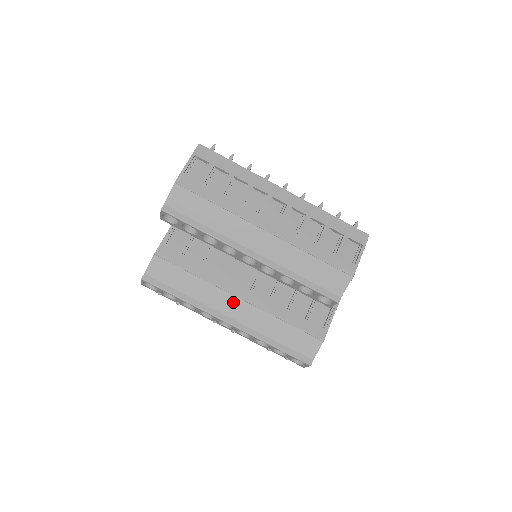
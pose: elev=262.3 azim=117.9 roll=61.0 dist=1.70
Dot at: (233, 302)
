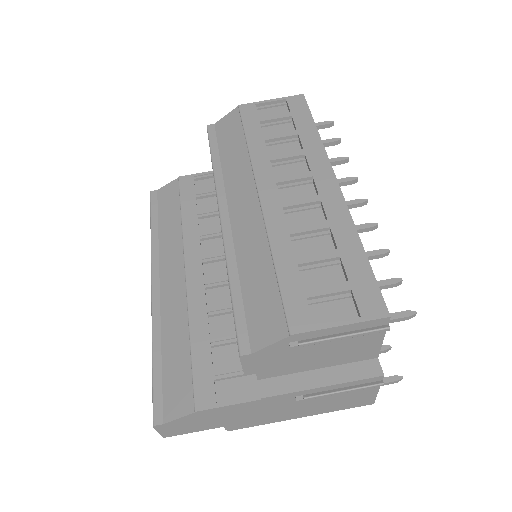
Dot at: (177, 271)
